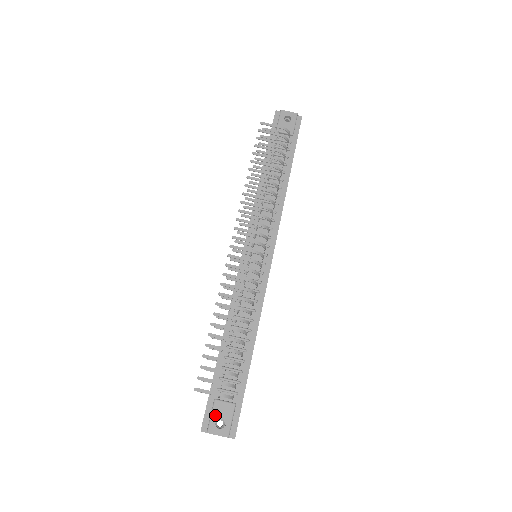
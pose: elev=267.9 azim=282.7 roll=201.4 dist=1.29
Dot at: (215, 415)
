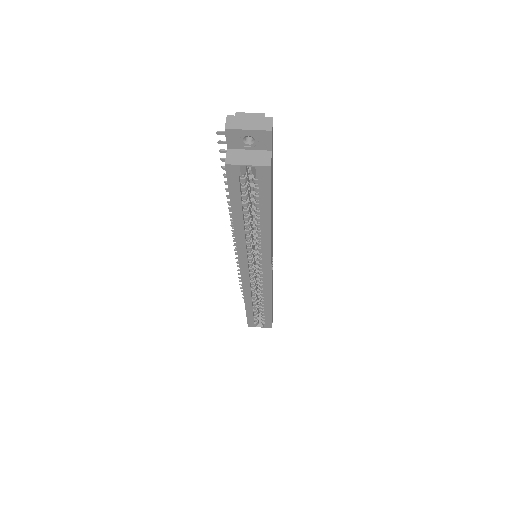
Dot at: occluded
